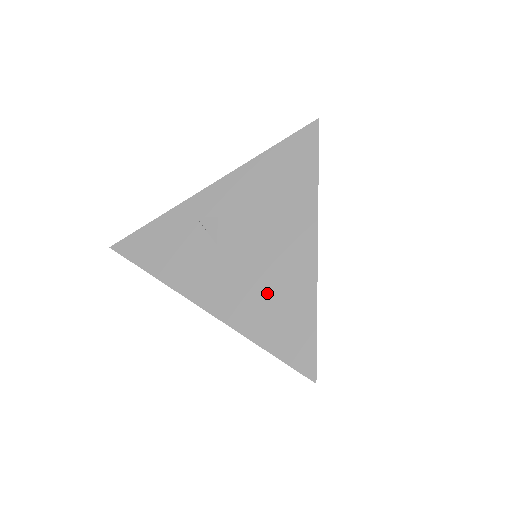
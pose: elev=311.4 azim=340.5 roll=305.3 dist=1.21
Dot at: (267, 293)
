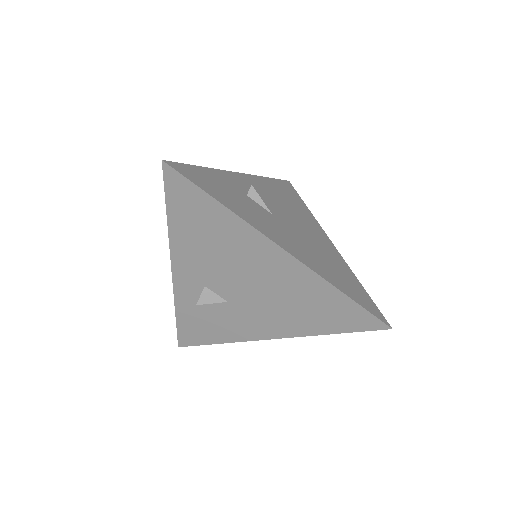
Dot at: (296, 305)
